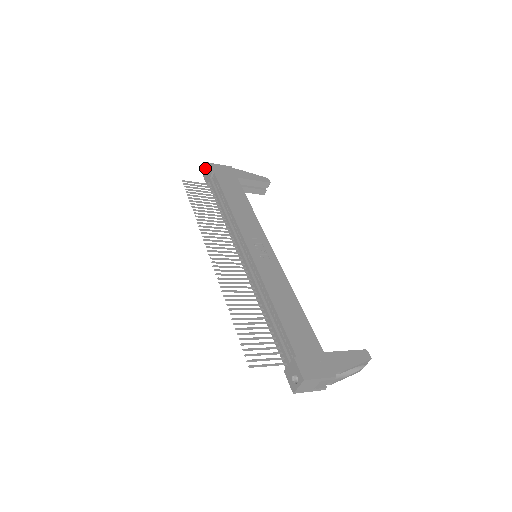
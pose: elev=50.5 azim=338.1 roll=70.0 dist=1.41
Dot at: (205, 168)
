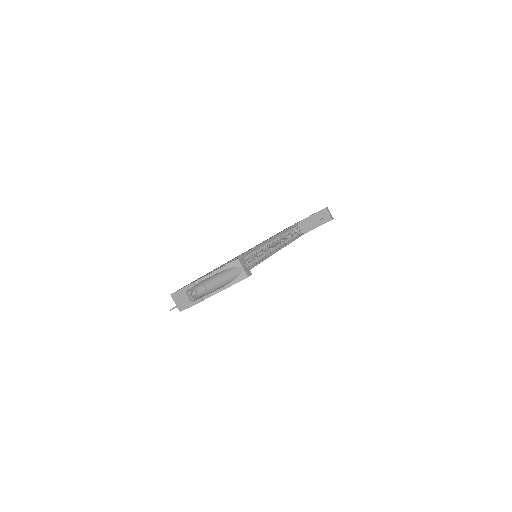
Dot at: occluded
